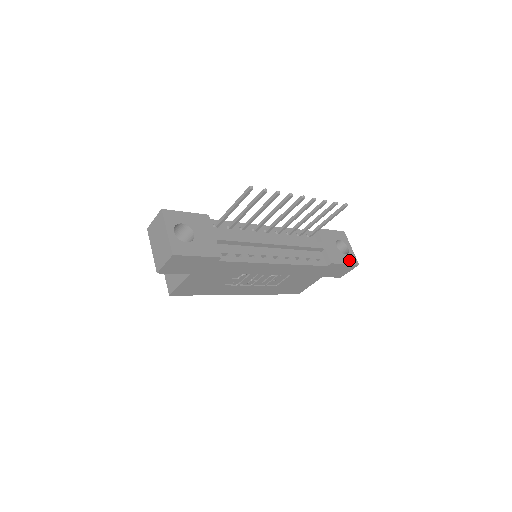
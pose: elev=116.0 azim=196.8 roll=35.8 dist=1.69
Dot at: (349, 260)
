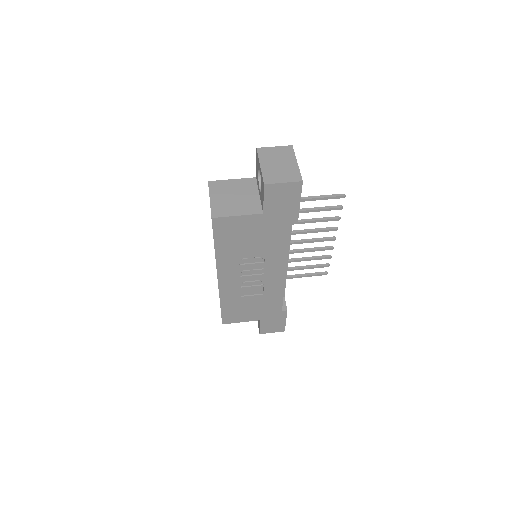
Dot at: occluded
